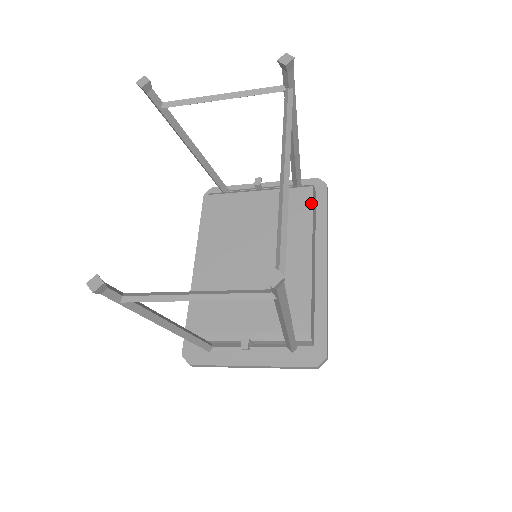
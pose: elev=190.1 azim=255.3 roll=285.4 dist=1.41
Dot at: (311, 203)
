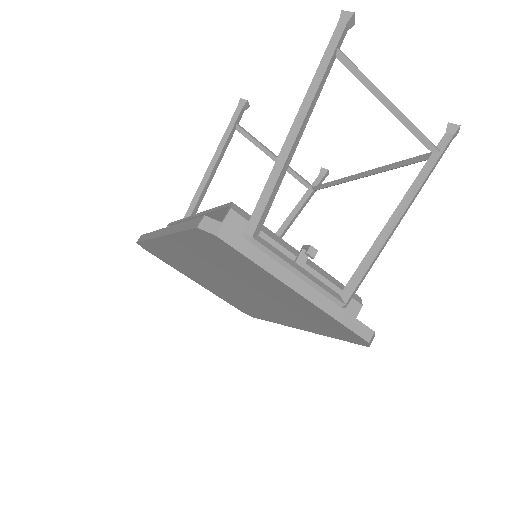
Dot at: occluded
